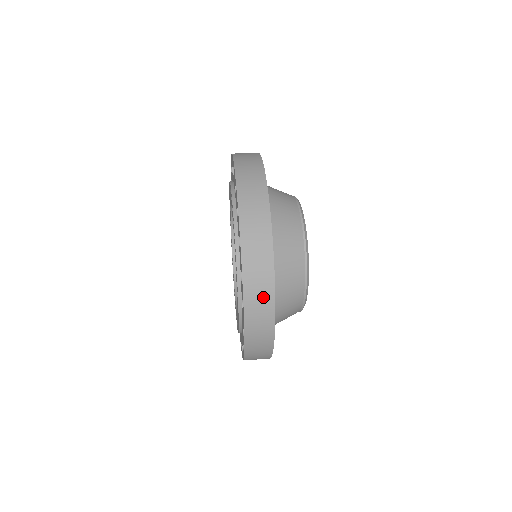
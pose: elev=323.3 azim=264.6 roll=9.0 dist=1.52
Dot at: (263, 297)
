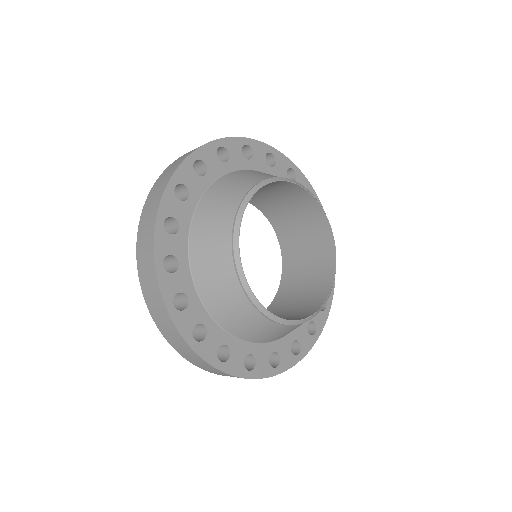
Dot at: occluded
